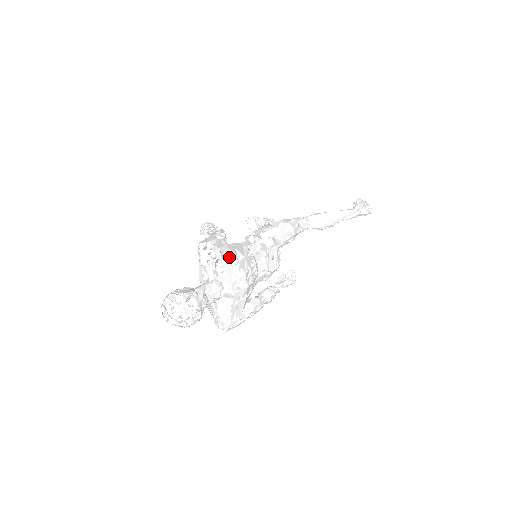
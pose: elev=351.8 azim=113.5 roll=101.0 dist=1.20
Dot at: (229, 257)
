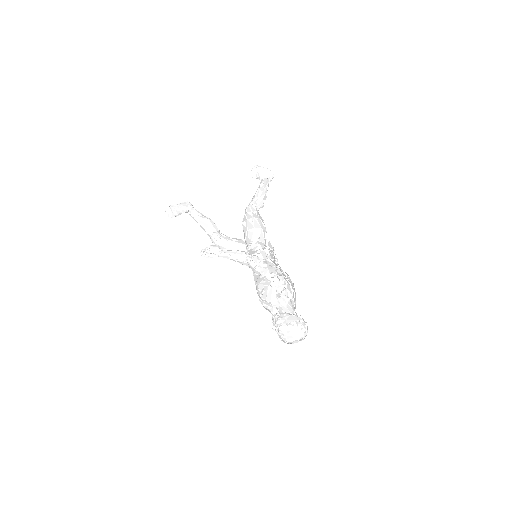
Dot at: occluded
